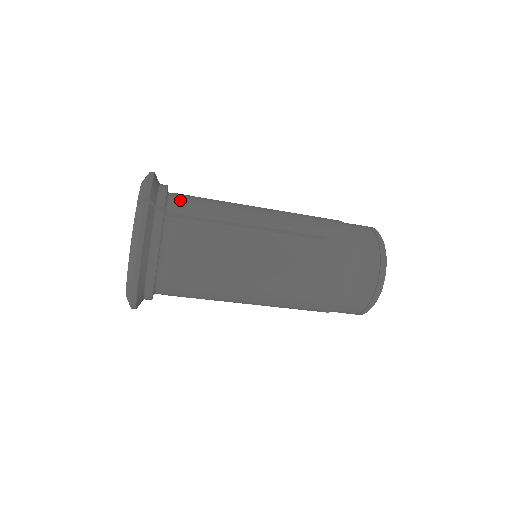
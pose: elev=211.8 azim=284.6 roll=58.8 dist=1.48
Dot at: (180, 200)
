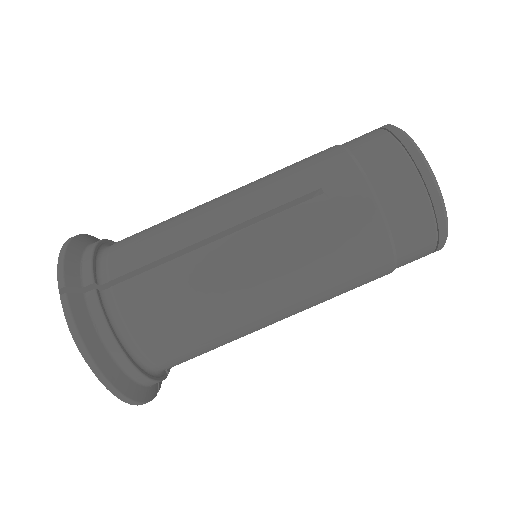
Dot at: (114, 256)
